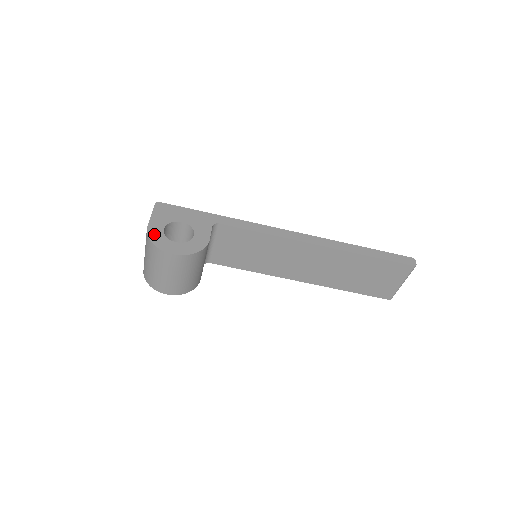
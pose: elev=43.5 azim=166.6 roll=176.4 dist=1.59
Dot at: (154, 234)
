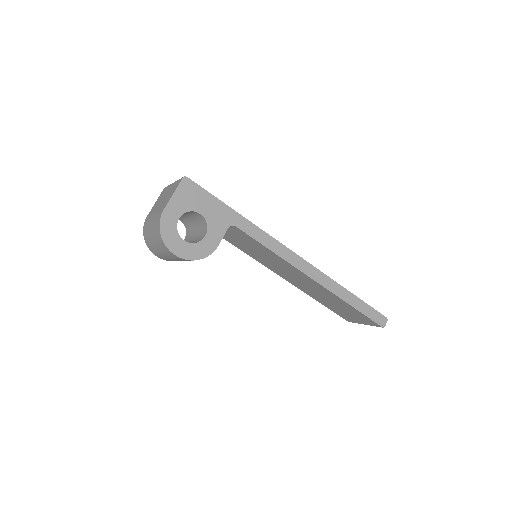
Dot at: (167, 223)
